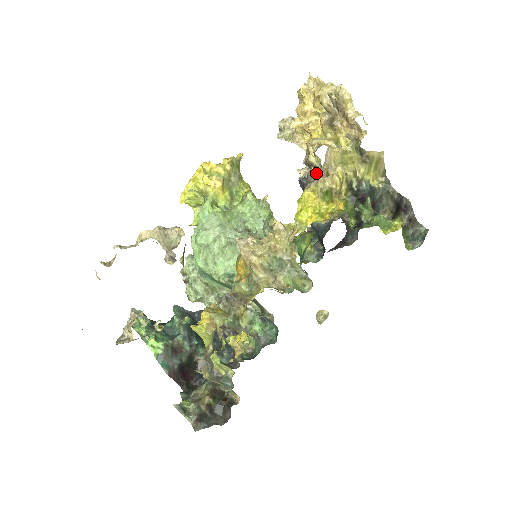
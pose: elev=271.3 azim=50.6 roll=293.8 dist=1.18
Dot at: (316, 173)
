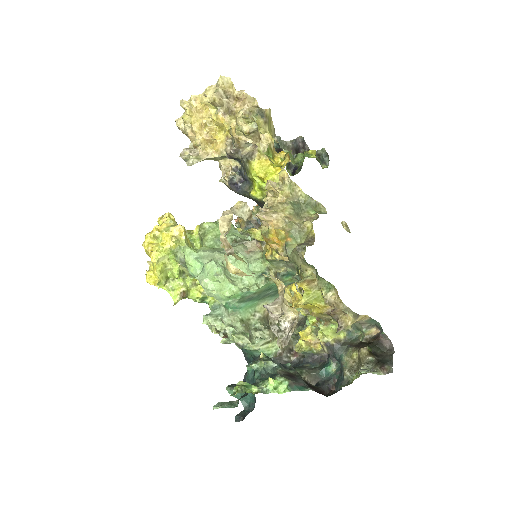
Dot at: (253, 141)
